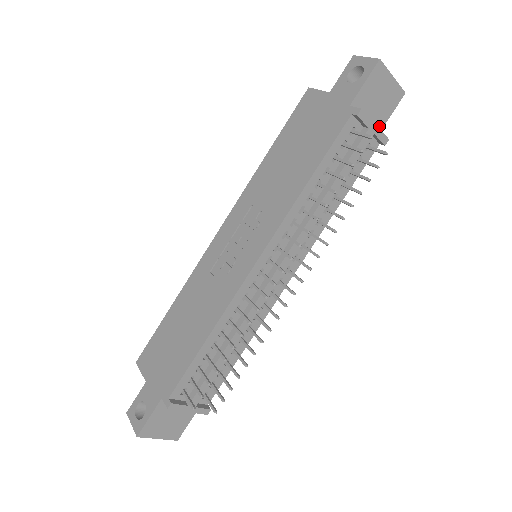
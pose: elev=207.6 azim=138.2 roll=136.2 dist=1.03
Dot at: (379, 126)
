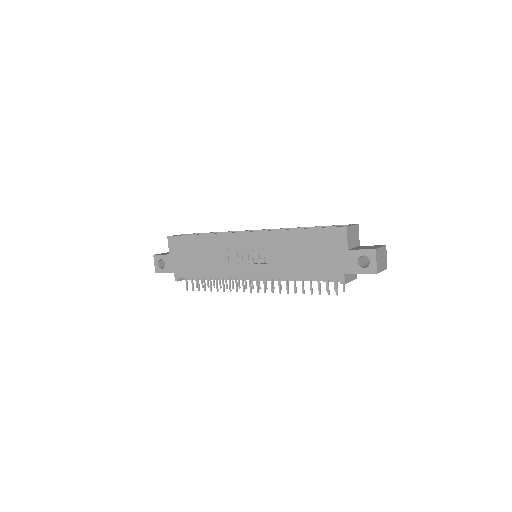
Dot at: occluded
